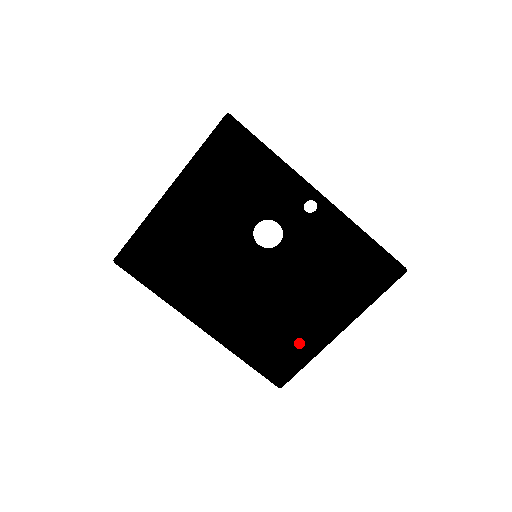
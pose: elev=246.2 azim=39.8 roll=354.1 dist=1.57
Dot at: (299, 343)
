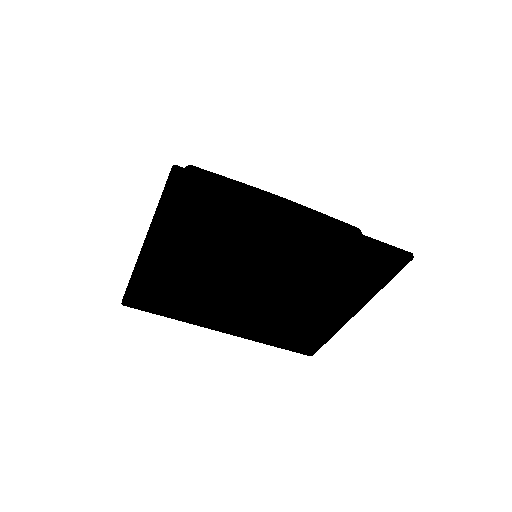
Dot at: (320, 316)
